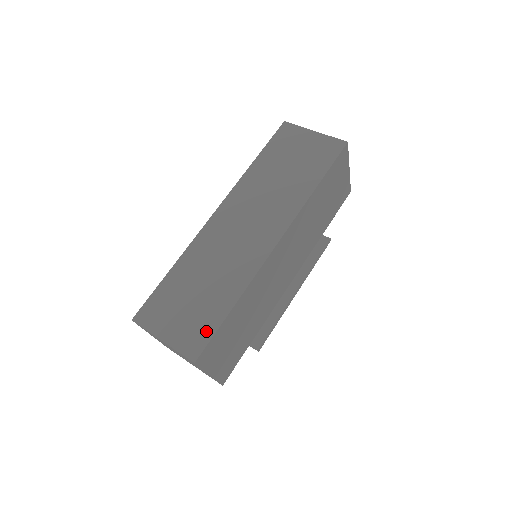
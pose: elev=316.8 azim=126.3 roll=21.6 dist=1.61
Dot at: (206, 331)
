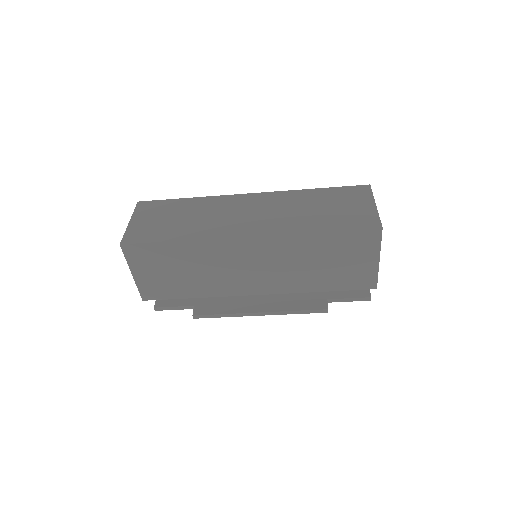
Dot at: (147, 237)
